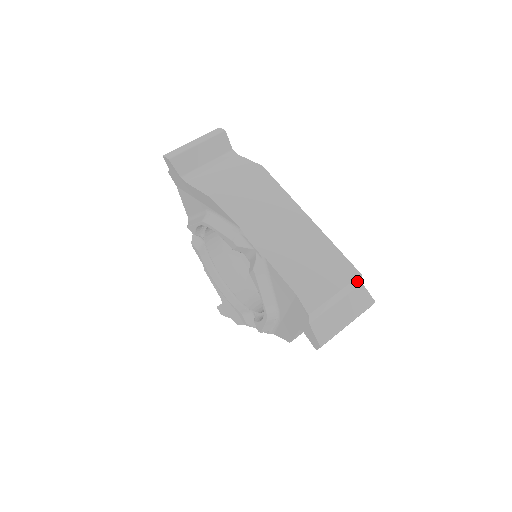
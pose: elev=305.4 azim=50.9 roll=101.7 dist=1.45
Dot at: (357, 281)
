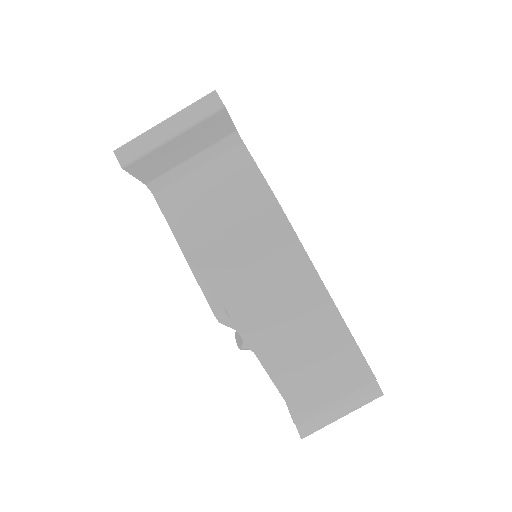
Dot at: (369, 382)
